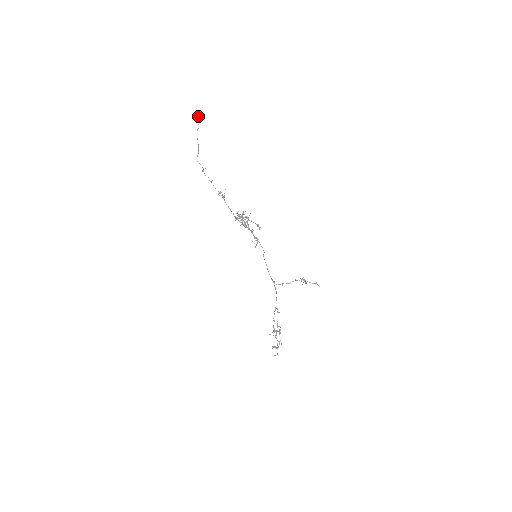
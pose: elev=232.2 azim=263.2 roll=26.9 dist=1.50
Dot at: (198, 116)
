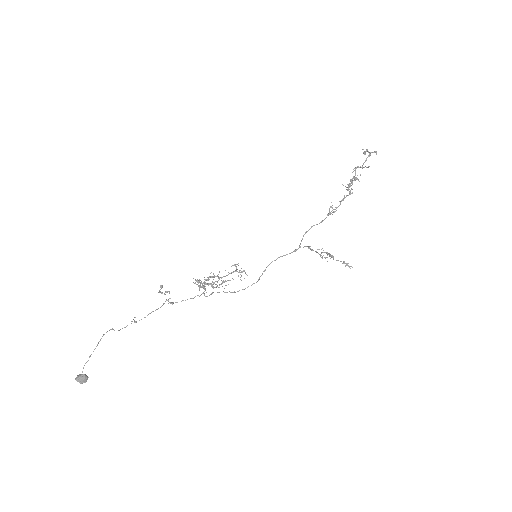
Dot at: (82, 380)
